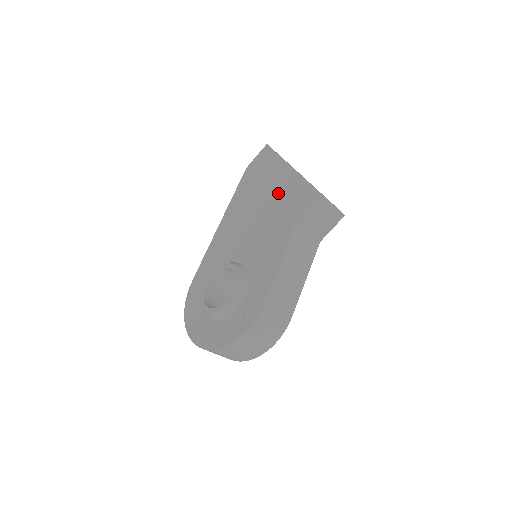
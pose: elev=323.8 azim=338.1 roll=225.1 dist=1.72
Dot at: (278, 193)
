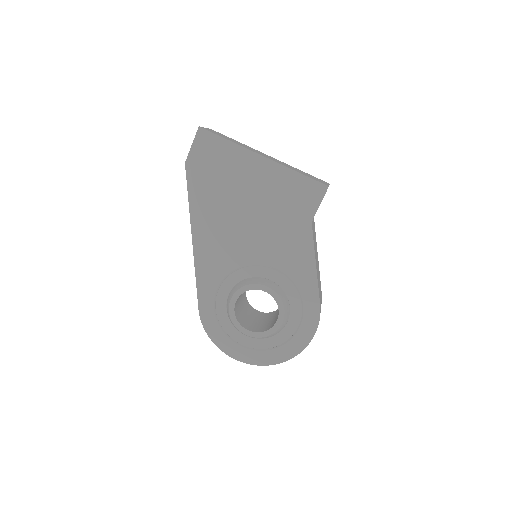
Dot at: (264, 192)
